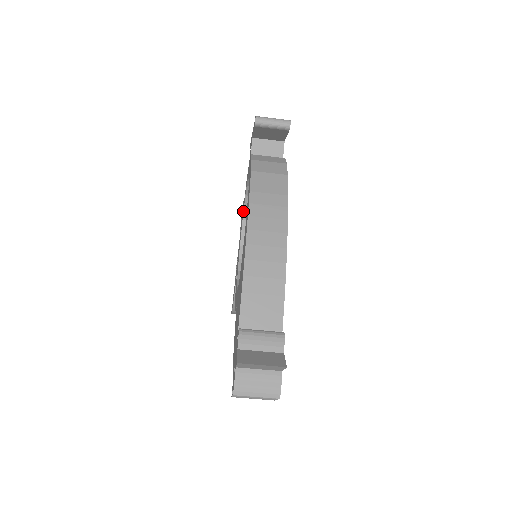
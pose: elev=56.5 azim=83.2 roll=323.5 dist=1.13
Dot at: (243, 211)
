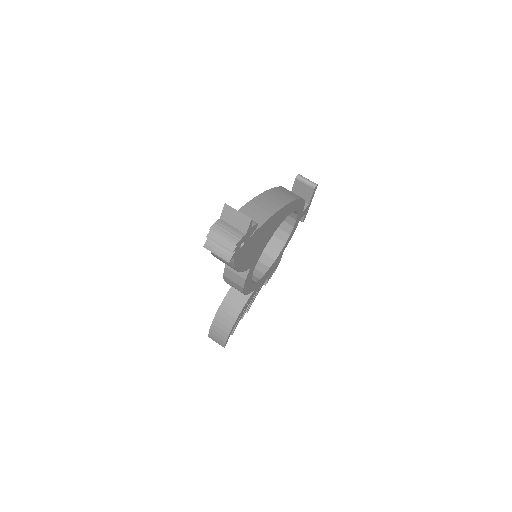
Dot at: occluded
